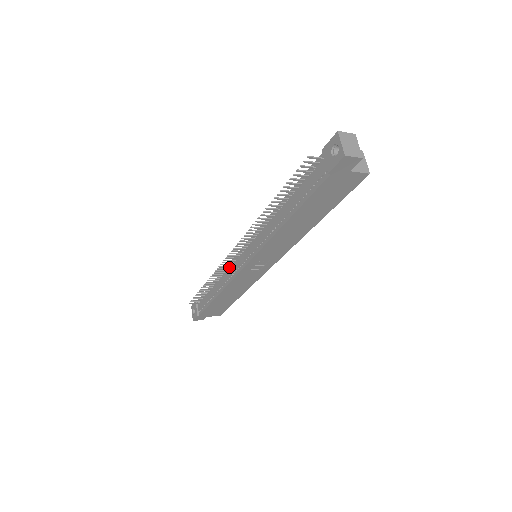
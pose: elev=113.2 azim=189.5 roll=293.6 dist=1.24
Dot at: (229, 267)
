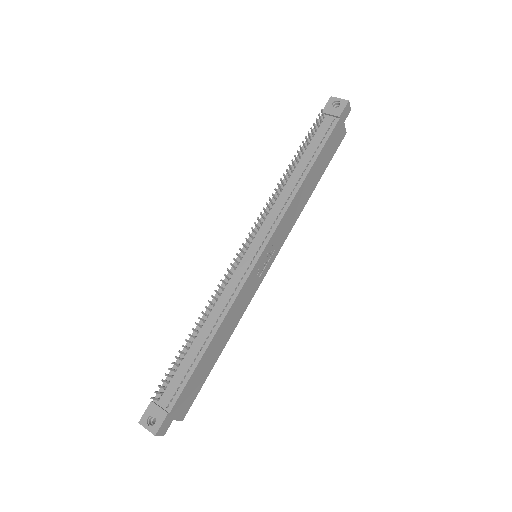
Dot at: (226, 284)
